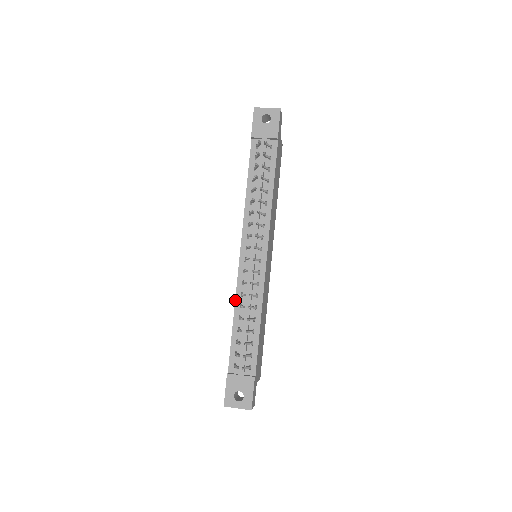
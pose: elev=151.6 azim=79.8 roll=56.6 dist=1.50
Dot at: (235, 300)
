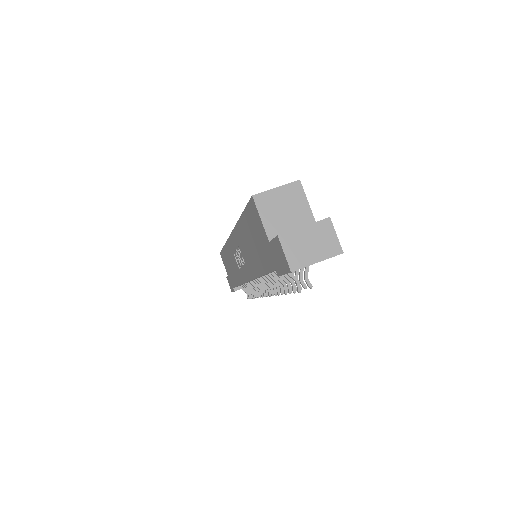
Dot at: occluded
